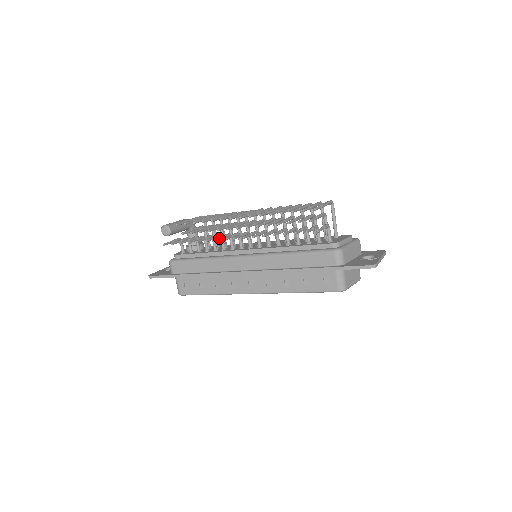
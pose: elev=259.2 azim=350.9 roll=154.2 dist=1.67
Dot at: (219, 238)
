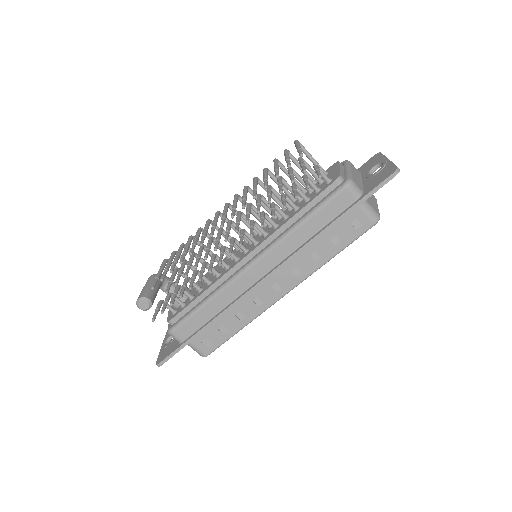
Dot at: (211, 266)
